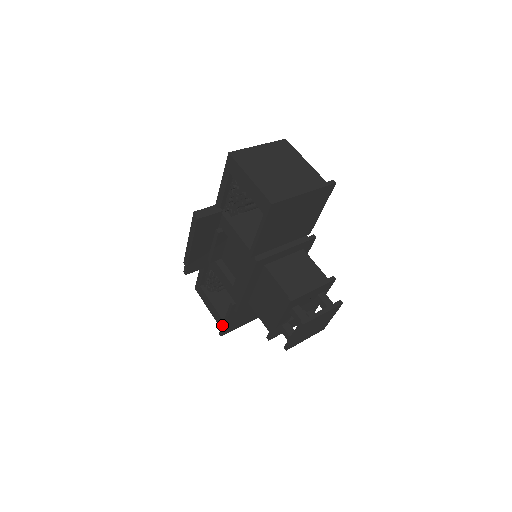
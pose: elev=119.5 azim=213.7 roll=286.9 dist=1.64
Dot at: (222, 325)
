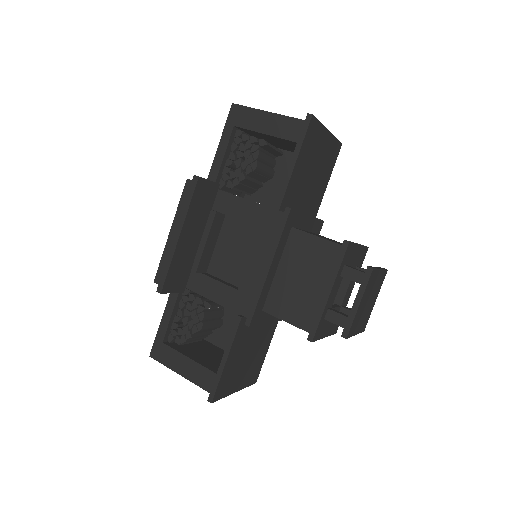
Dot at: (216, 375)
